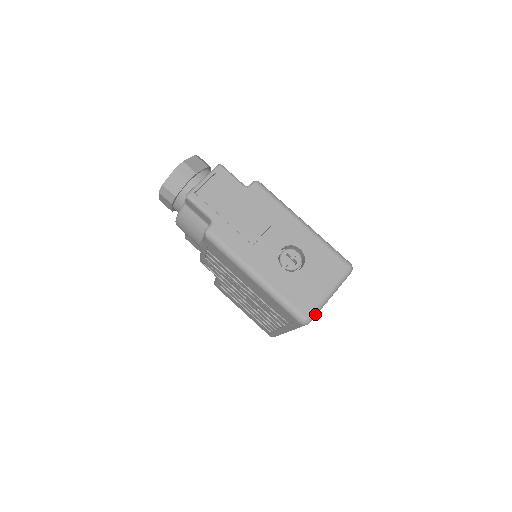
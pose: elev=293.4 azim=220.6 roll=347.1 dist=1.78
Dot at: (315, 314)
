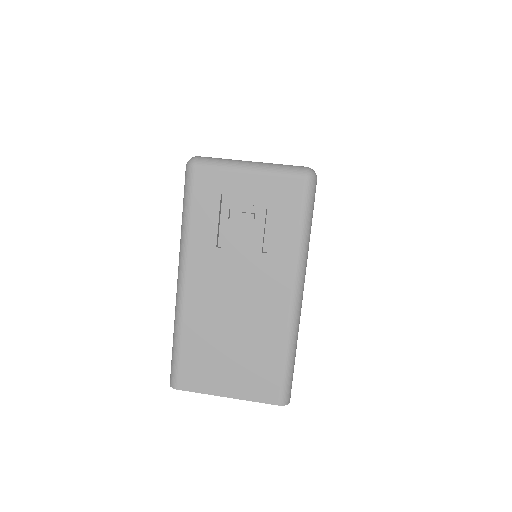
Dot at: (210, 162)
